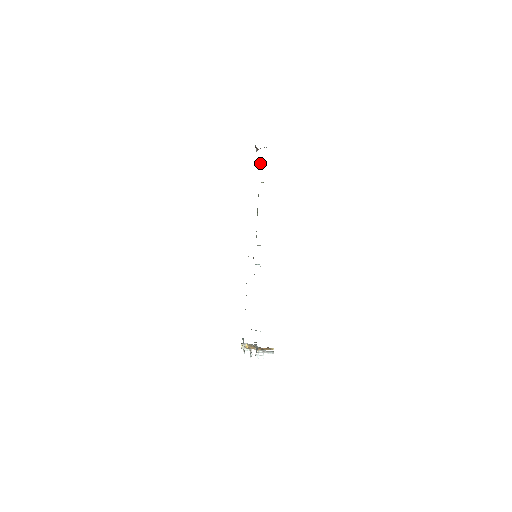
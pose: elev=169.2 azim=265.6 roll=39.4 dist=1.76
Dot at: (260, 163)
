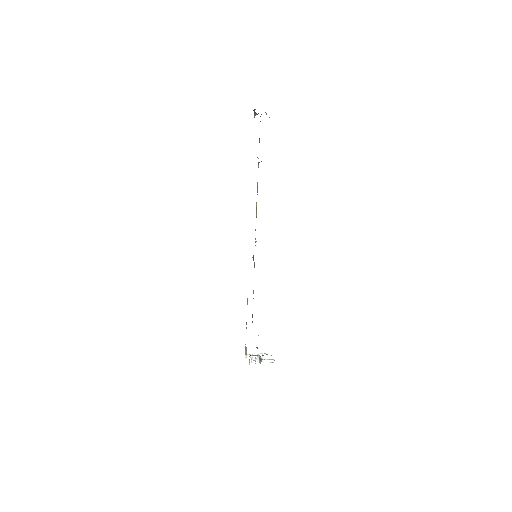
Dot at: occluded
